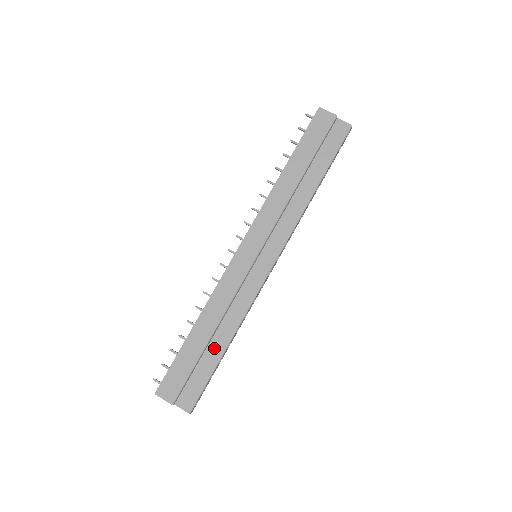
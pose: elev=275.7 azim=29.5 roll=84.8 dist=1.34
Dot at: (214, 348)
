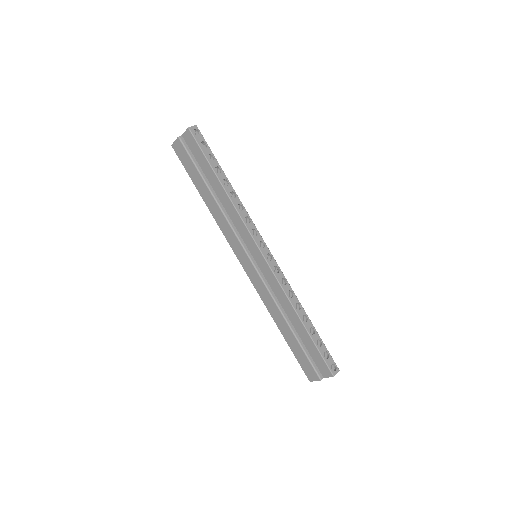
Dot at: (299, 330)
